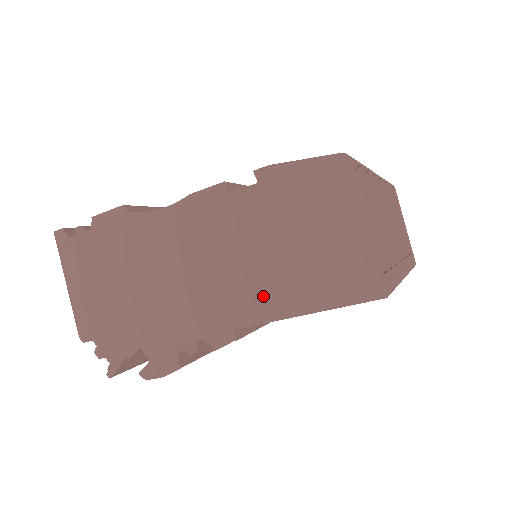
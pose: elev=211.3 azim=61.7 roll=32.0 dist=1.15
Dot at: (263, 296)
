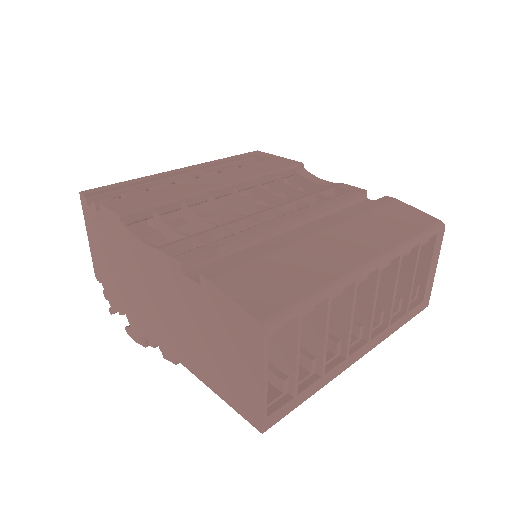
Dot at: (193, 358)
